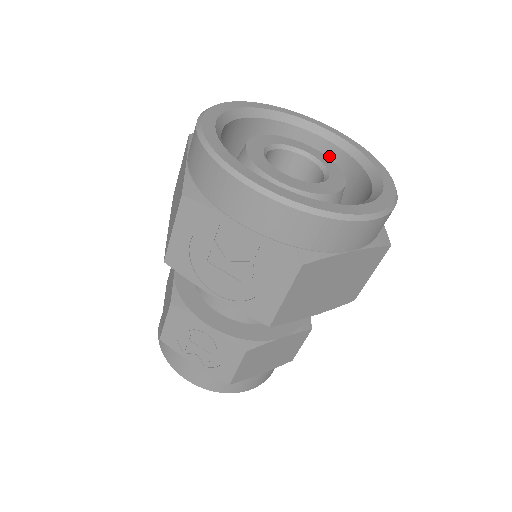
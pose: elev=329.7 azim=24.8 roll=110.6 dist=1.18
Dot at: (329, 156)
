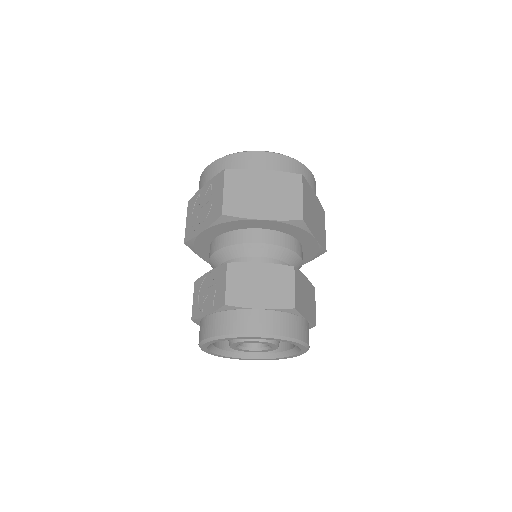
Dot at: occluded
